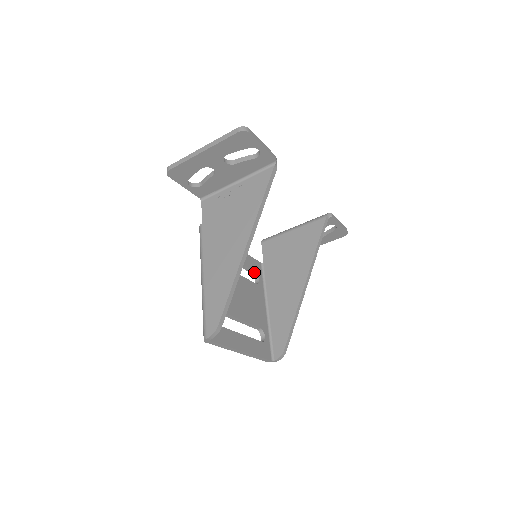
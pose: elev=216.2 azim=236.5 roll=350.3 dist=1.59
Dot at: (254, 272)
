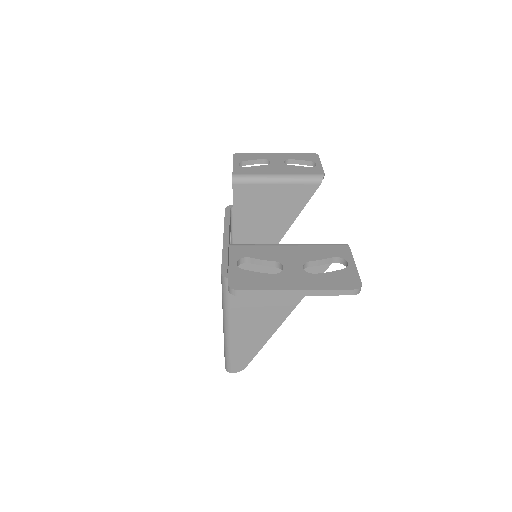
Dot at: occluded
